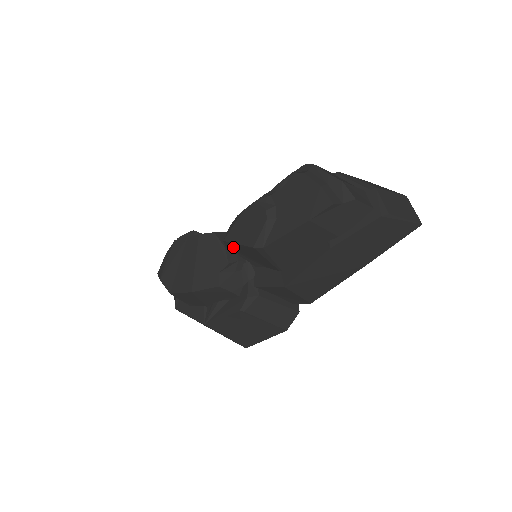
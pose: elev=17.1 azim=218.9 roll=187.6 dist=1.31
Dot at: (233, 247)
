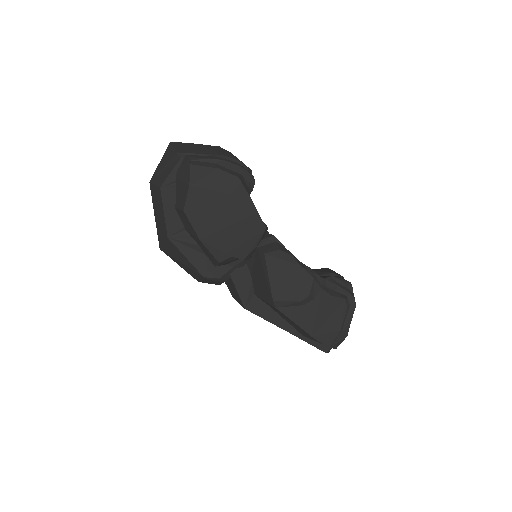
Dot at: (262, 262)
